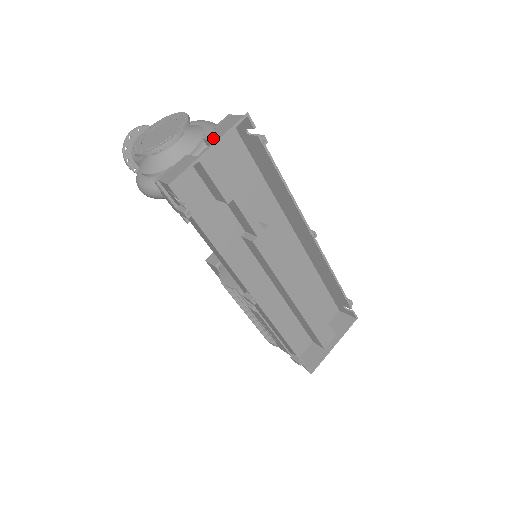
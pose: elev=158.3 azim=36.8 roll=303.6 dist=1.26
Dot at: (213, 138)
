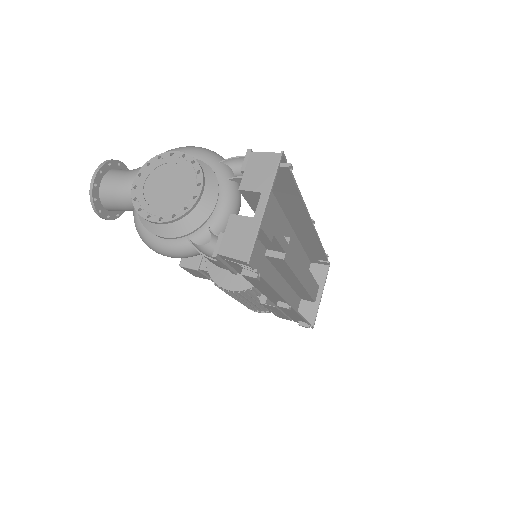
Dot at: (256, 189)
